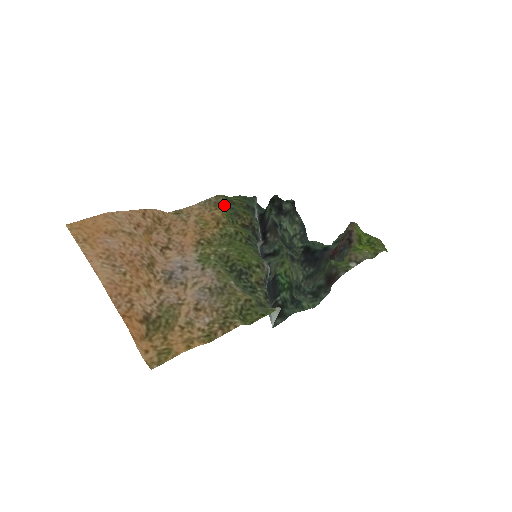
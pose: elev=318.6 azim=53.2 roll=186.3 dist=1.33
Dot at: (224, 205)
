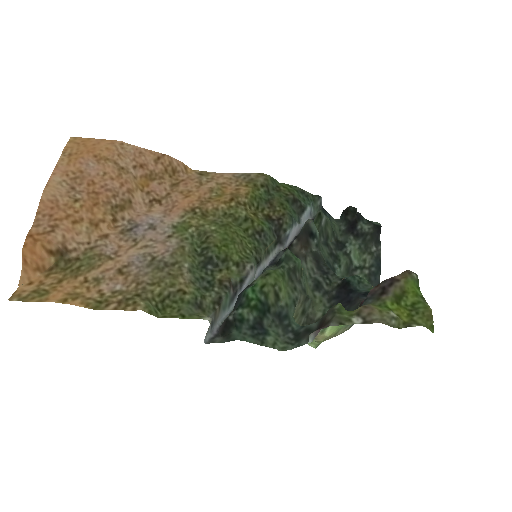
Dot at: (260, 186)
